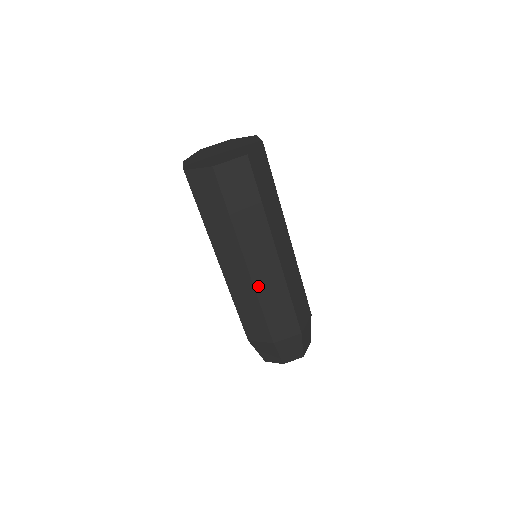
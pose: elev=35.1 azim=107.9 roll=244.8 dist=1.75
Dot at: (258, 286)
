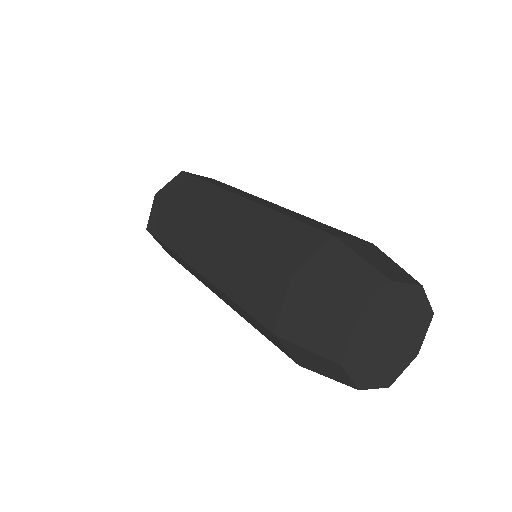
Dot at: (229, 233)
